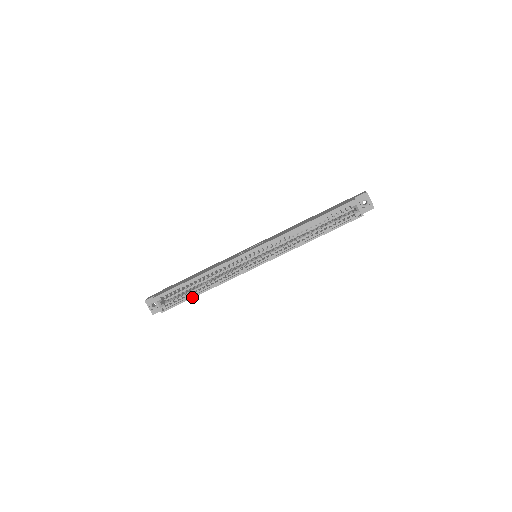
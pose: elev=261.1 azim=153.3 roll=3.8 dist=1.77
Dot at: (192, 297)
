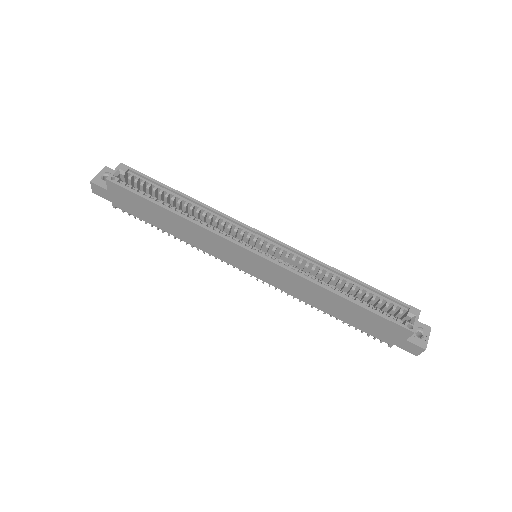
Dot at: (155, 202)
